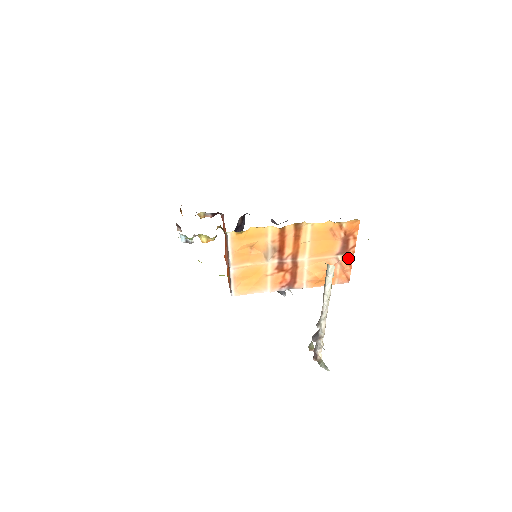
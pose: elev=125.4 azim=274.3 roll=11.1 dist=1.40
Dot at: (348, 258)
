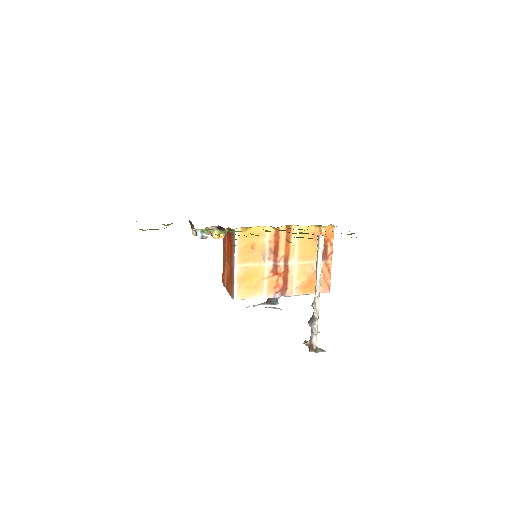
Dot at: (328, 265)
